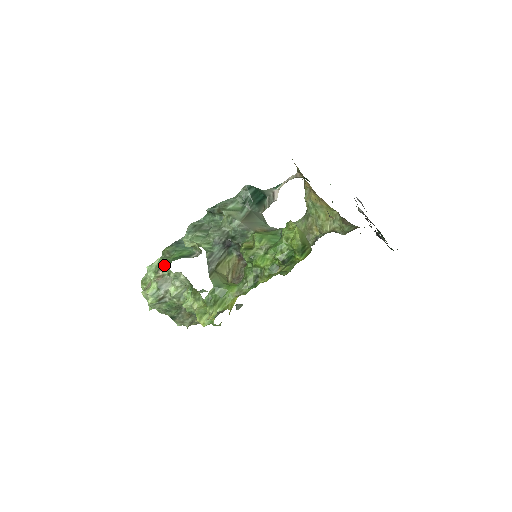
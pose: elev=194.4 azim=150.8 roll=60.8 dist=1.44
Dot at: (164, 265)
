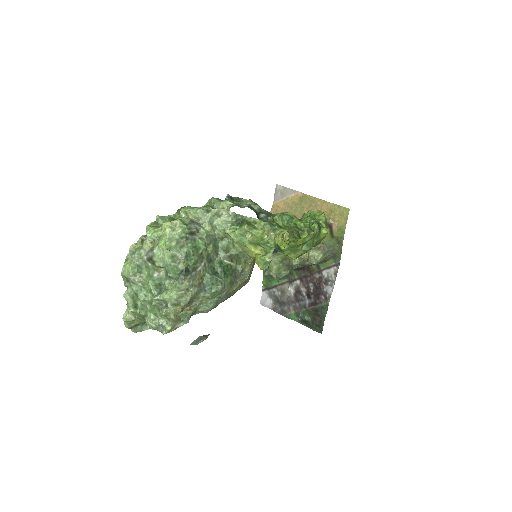
Dot at: occluded
